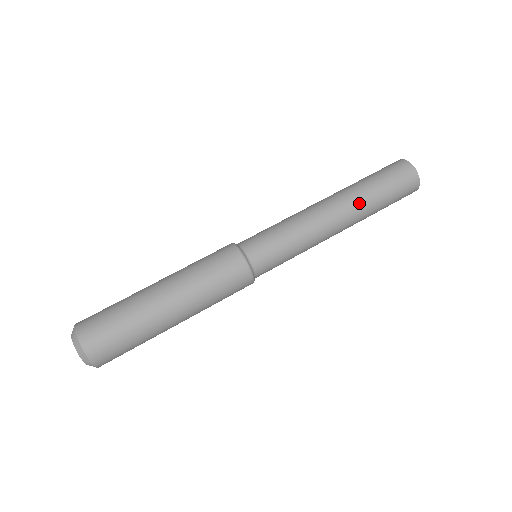
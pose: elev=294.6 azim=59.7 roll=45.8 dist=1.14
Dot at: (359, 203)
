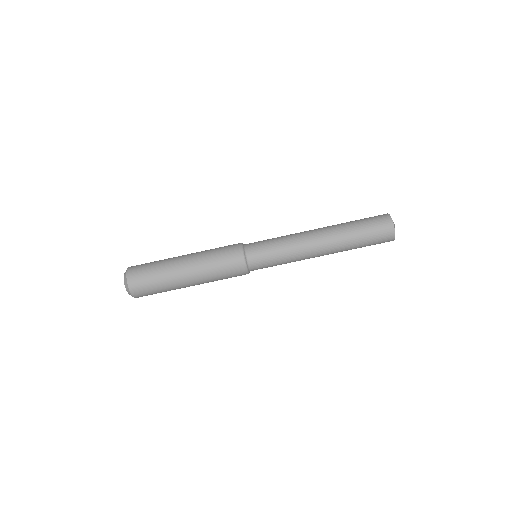
Dot at: (339, 238)
